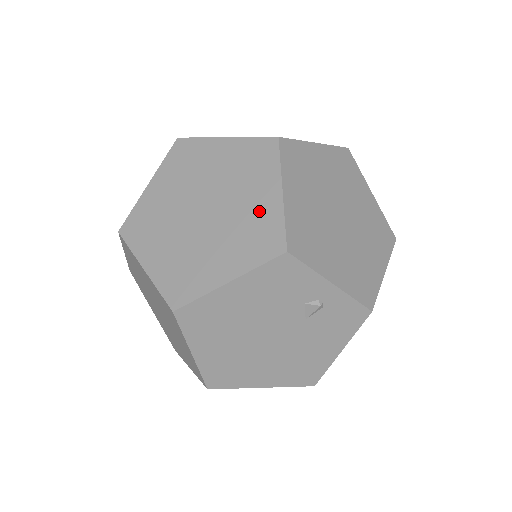
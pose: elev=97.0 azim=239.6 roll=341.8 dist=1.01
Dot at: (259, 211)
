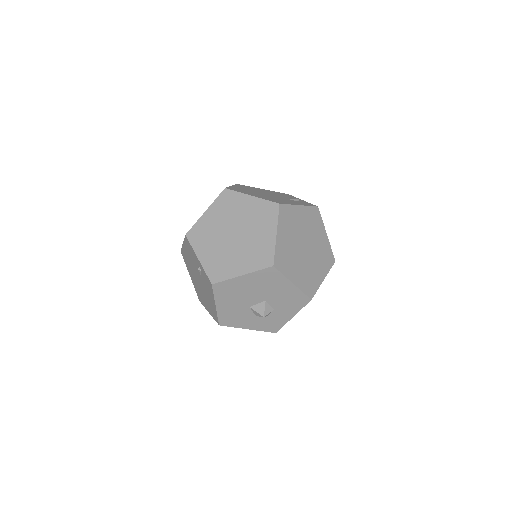
Dot at: occluded
